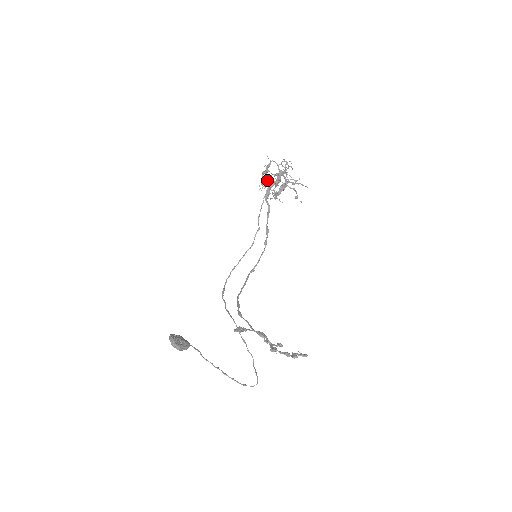
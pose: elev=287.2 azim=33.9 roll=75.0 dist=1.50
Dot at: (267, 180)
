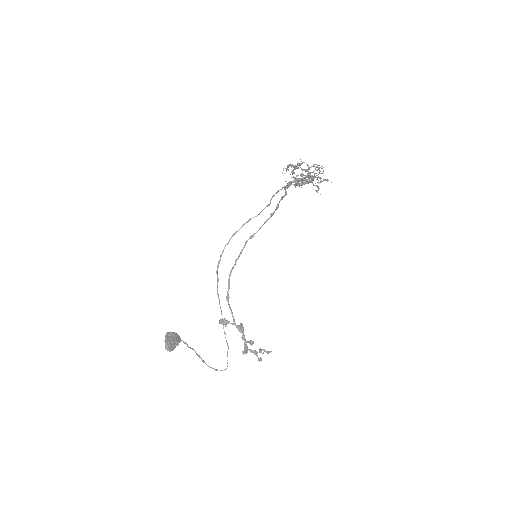
Dot at: (293, 173)
